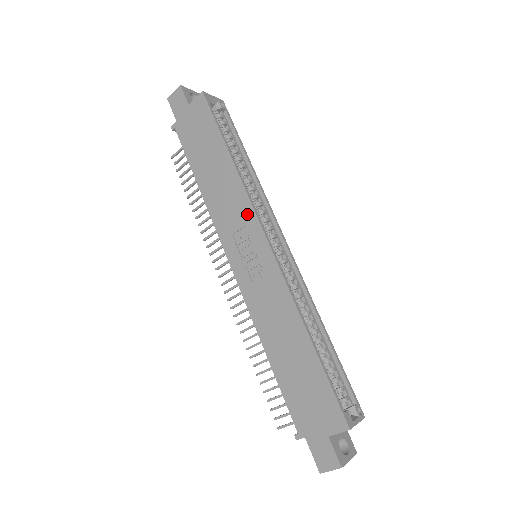
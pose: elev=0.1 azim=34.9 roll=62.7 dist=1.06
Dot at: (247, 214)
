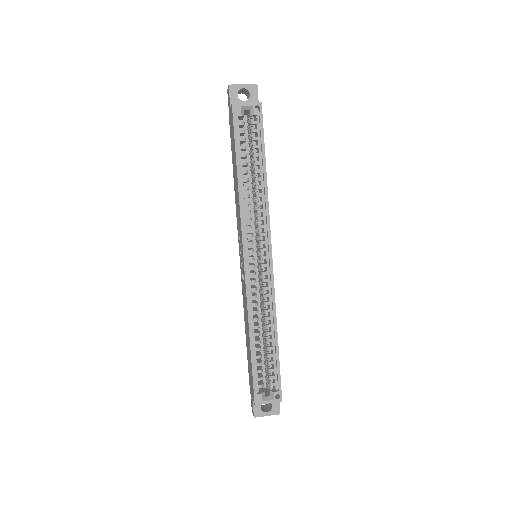
Dot at: (240, 230)
